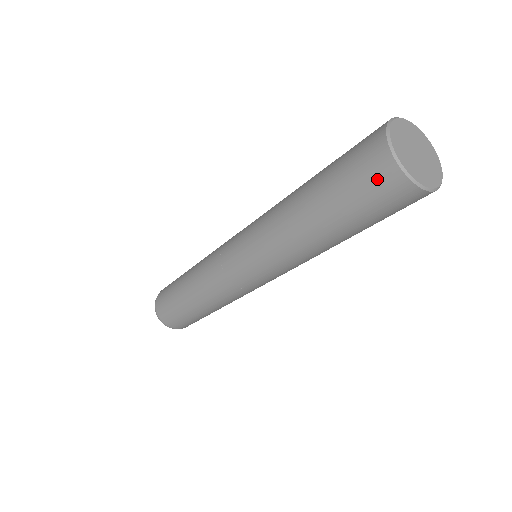
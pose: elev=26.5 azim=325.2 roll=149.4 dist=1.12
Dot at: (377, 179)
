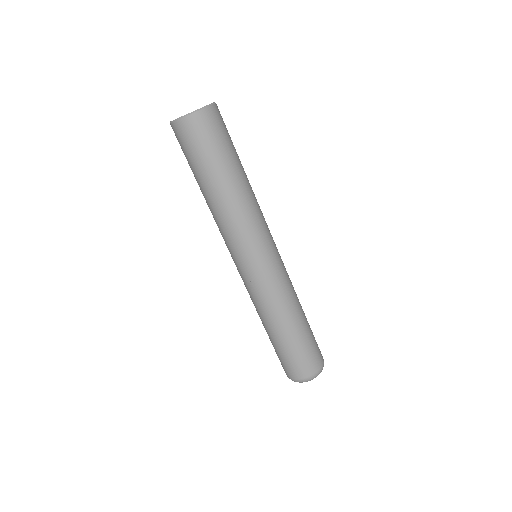
Dot at: (177, 138)
